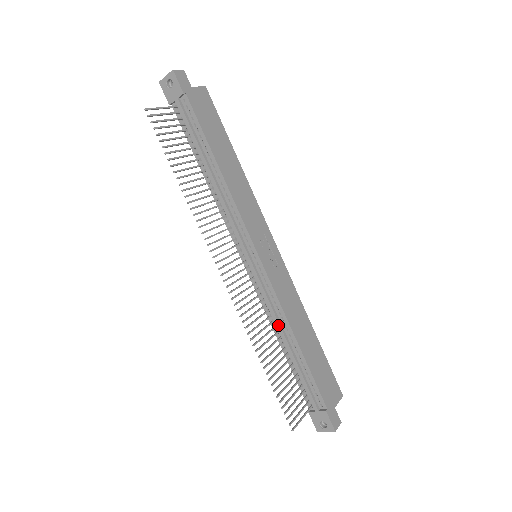
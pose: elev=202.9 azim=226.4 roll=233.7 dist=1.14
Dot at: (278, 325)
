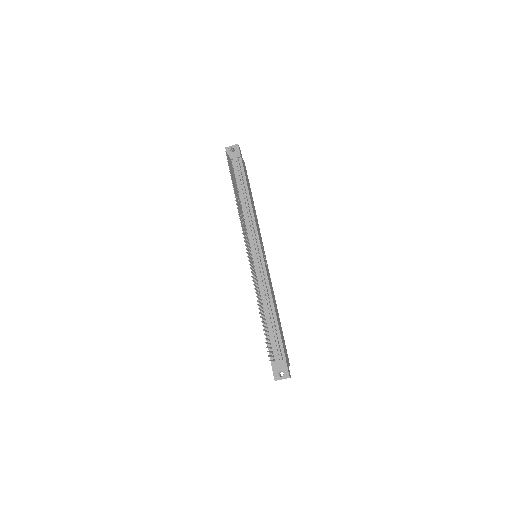
Dot at: (265, 298)
